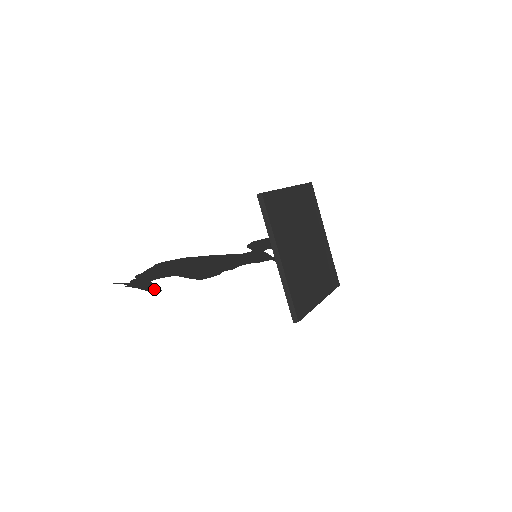
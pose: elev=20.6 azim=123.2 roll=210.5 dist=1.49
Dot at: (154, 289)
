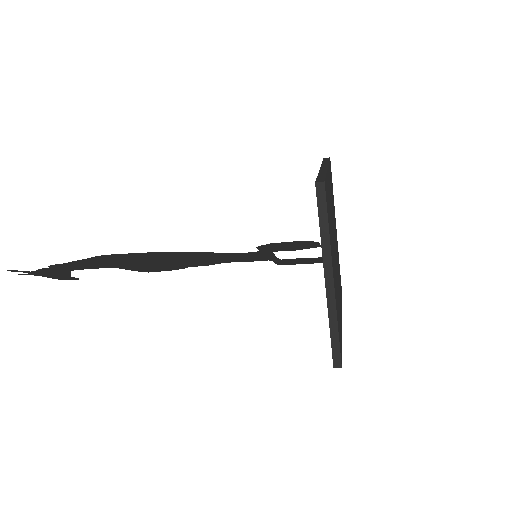
Dot at: (67, 277)
